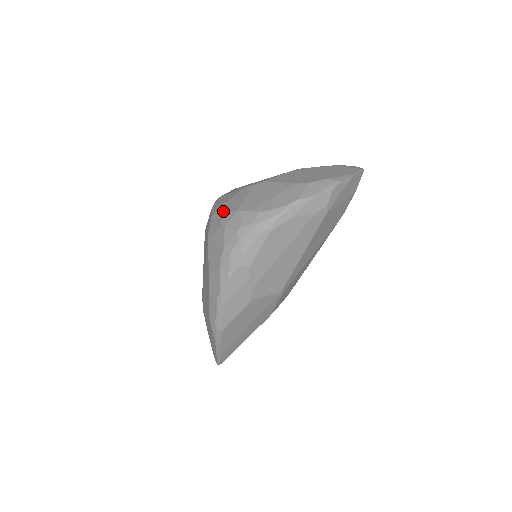
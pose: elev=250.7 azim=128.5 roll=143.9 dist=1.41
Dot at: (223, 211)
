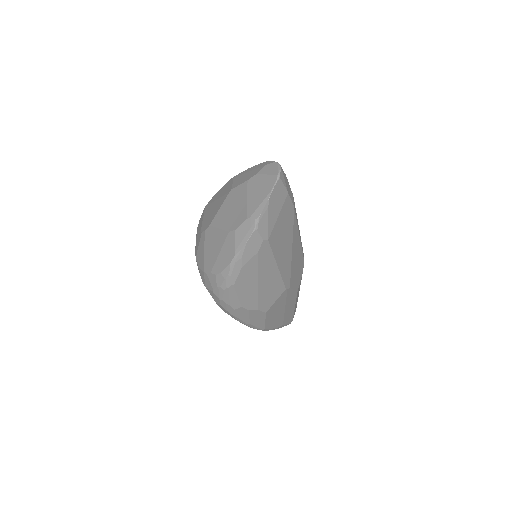
Dot at: (198, 267)
